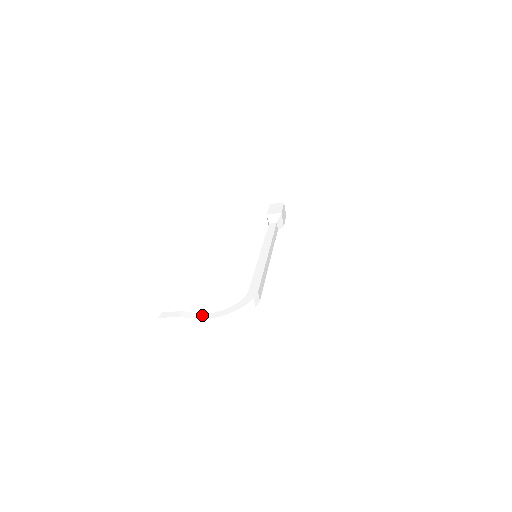
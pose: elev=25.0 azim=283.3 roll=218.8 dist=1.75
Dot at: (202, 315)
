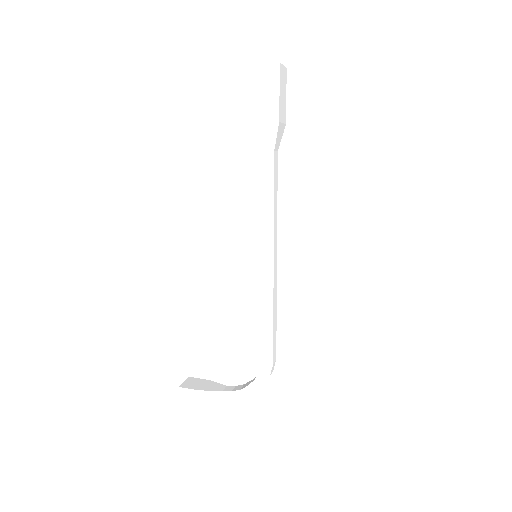
Dot at: (221, 394)
